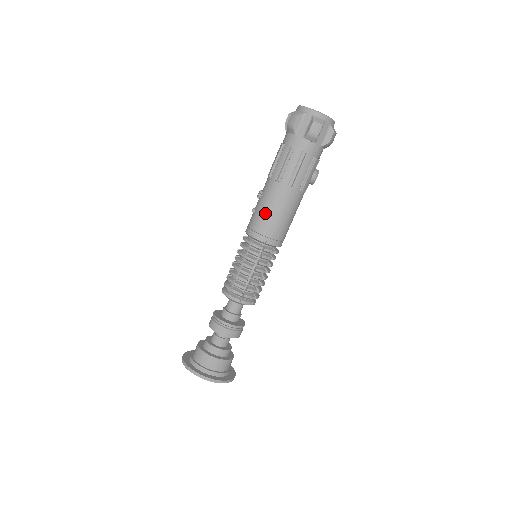
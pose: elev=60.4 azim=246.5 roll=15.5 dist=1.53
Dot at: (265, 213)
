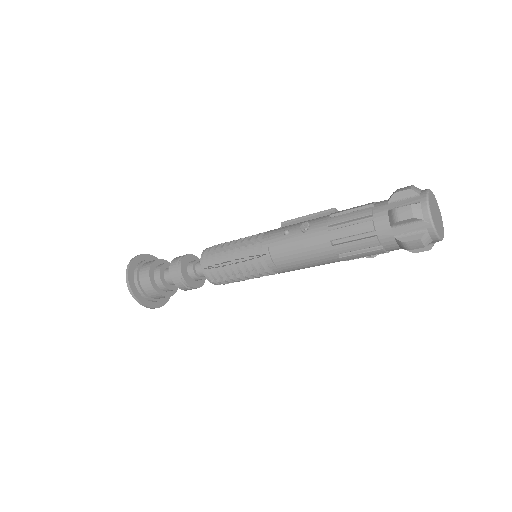
Dot at: (293, 252)
